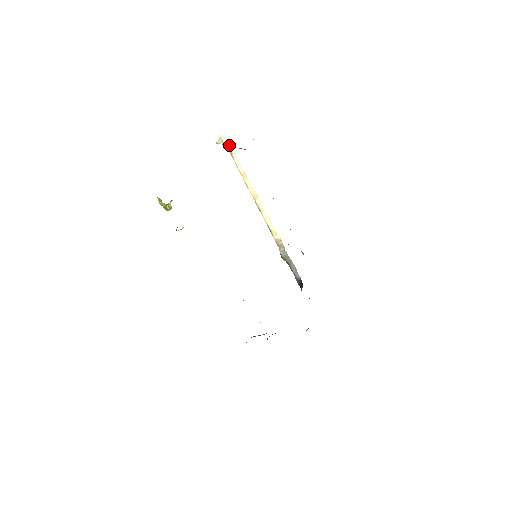
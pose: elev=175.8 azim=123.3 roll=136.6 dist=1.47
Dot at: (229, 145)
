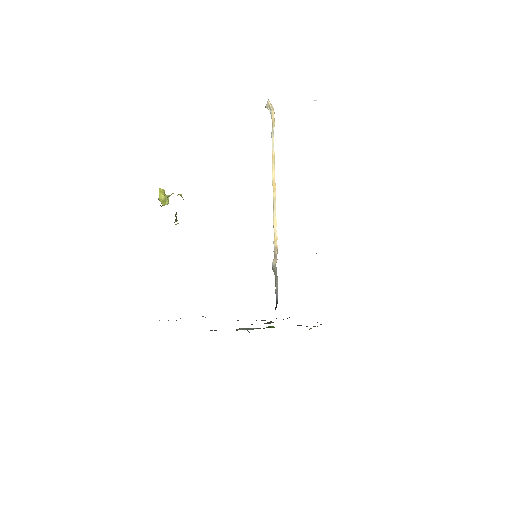
Dot at: (273, 114)
